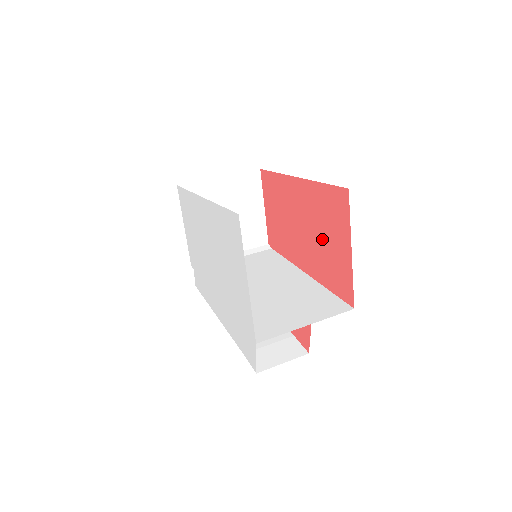
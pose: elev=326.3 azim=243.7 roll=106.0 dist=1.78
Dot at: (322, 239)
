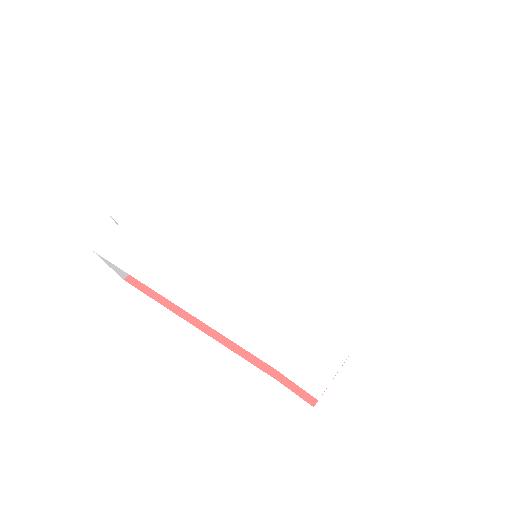
Dot at: occluded
